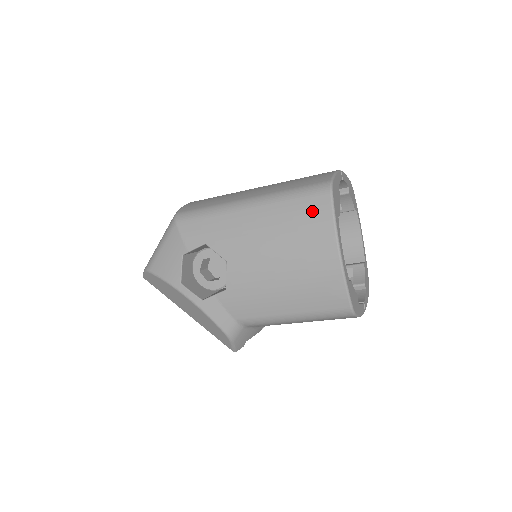
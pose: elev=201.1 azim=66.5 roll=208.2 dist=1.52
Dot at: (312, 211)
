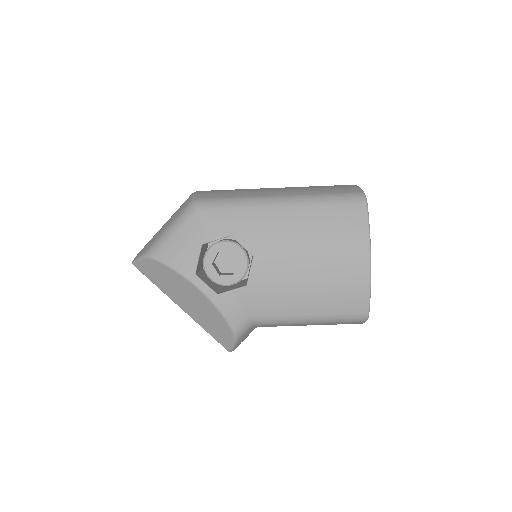
Dot at: (348, 218)
